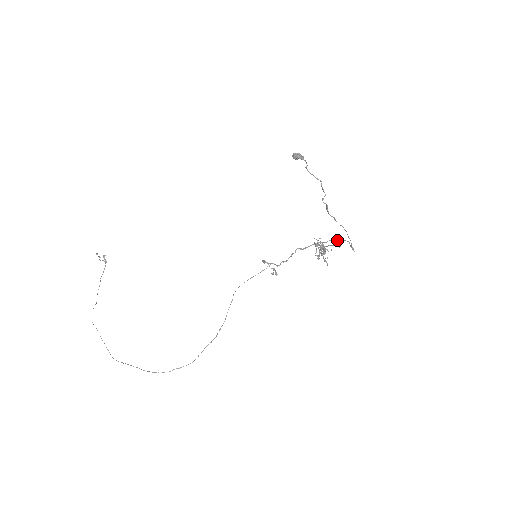
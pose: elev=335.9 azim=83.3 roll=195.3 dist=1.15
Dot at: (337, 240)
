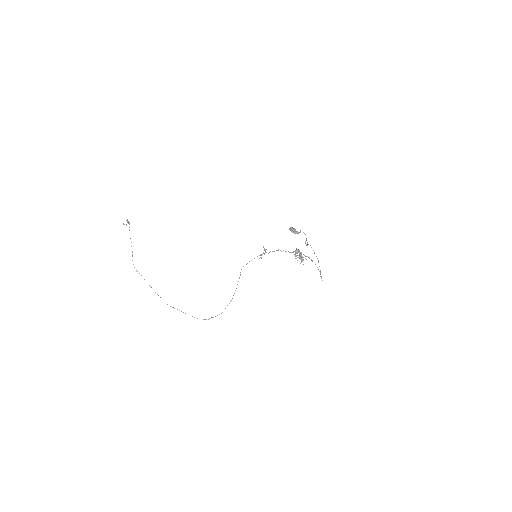
Dot at: (311, 260)
